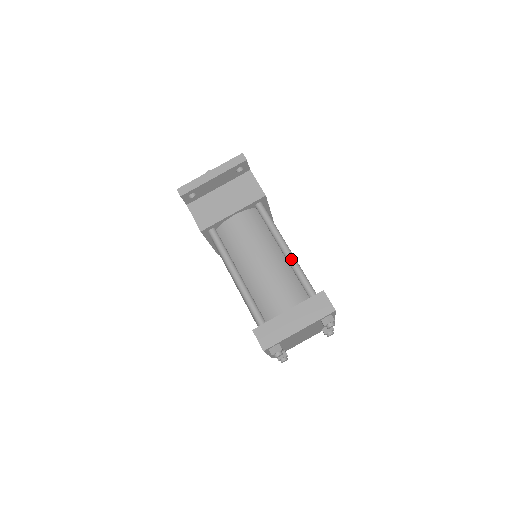
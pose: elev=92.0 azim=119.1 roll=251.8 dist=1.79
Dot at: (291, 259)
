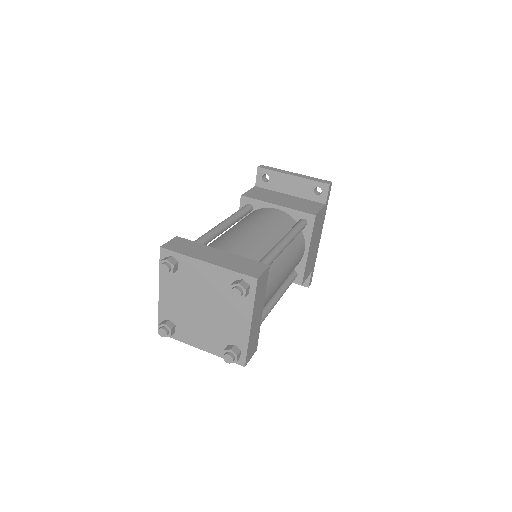
Dot at: (277, 246)
